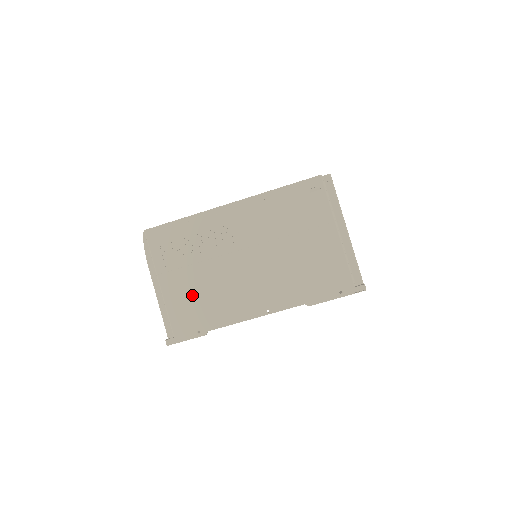
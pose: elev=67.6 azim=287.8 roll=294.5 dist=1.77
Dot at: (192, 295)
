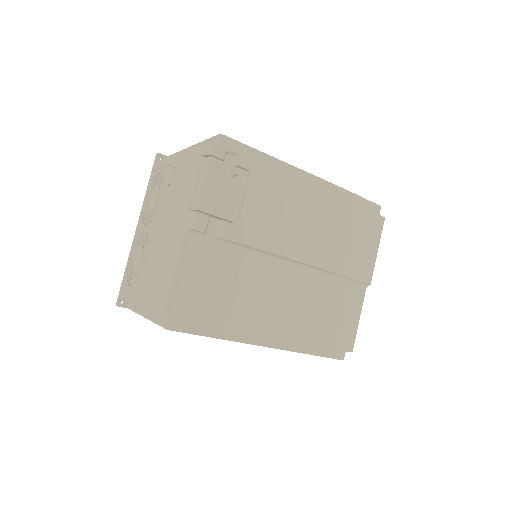
Dot at: occluded
